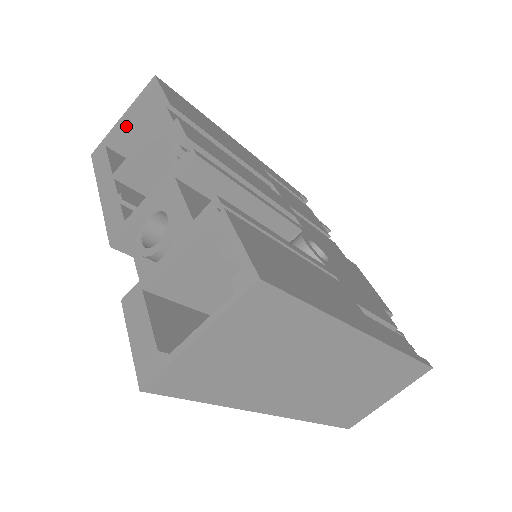
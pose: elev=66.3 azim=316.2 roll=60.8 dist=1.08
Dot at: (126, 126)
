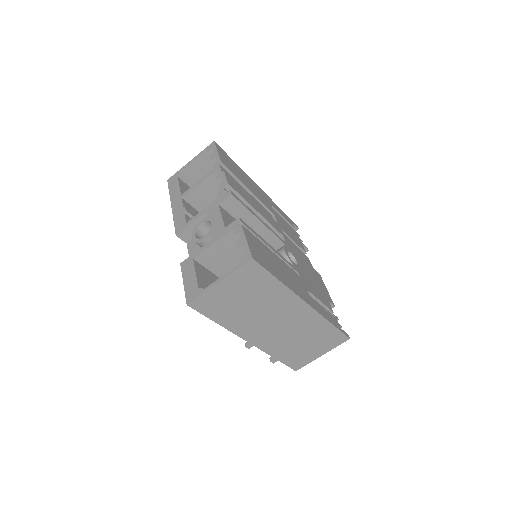
Dot at: (192, 167)
